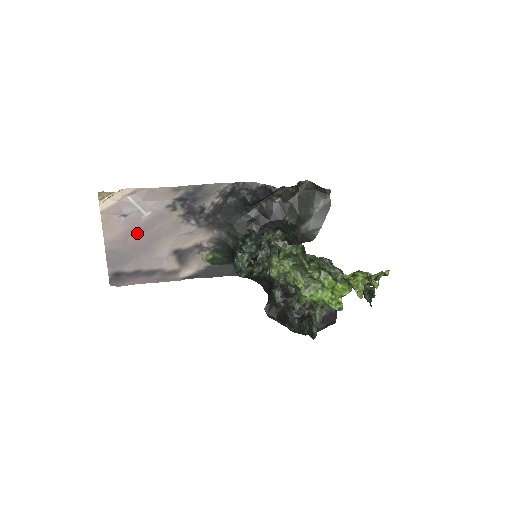
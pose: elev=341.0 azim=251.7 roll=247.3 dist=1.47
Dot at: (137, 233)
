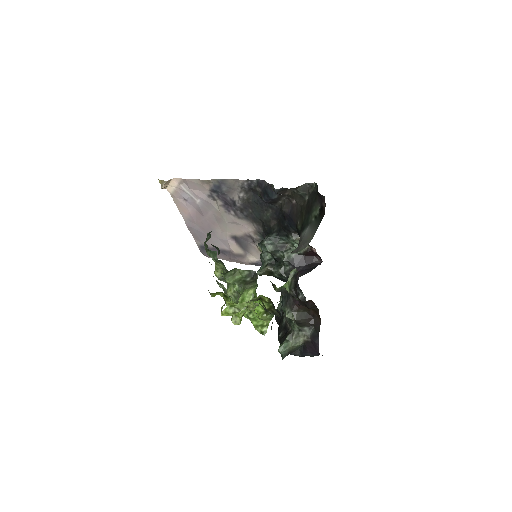
Dot at: (200, 216)
